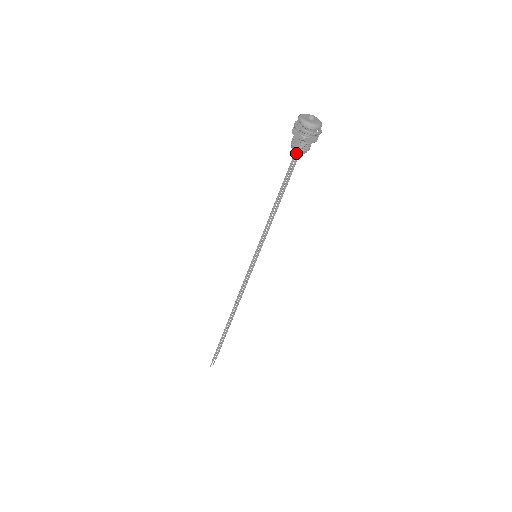
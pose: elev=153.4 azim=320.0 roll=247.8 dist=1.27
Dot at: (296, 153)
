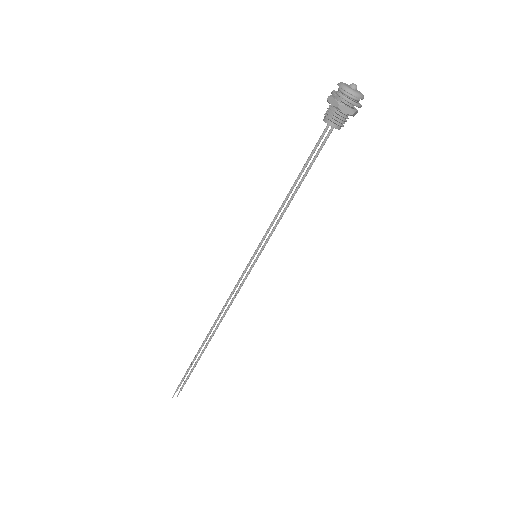
Dot at: (327, 127)
